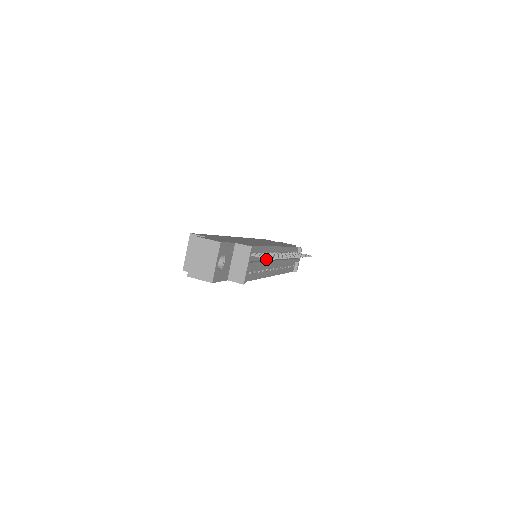
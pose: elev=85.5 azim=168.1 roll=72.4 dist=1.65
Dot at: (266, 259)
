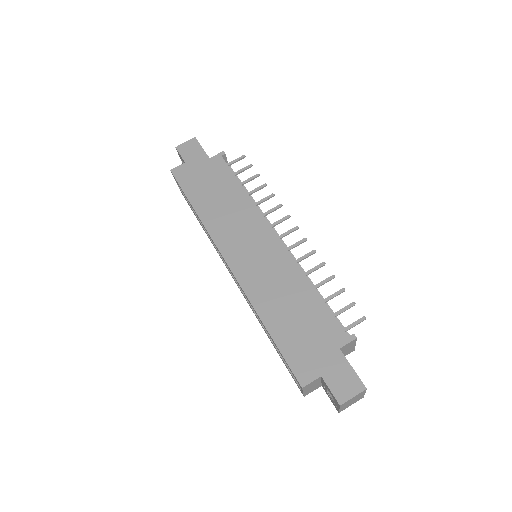
Dot at: occluded
